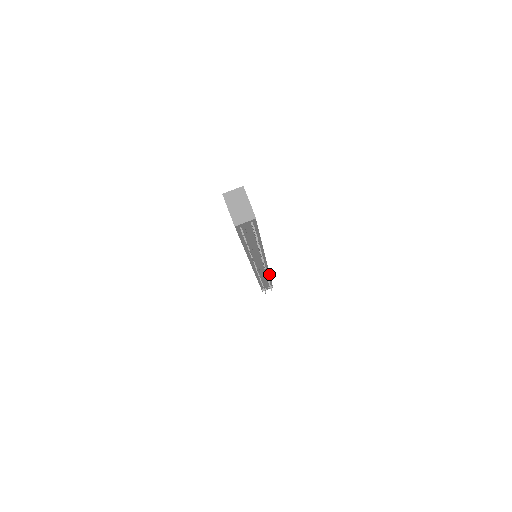
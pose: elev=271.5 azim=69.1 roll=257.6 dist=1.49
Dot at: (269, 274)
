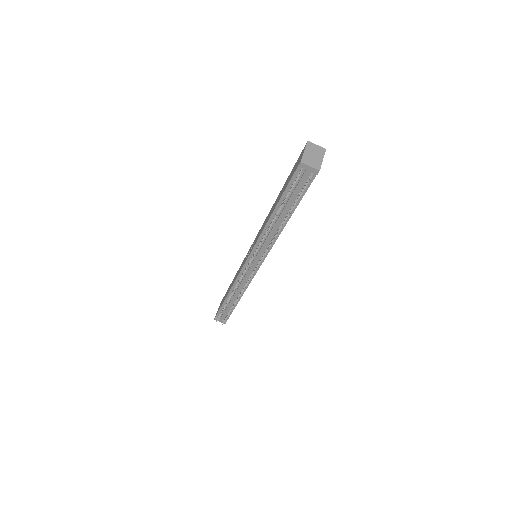
Dot at: occluded
